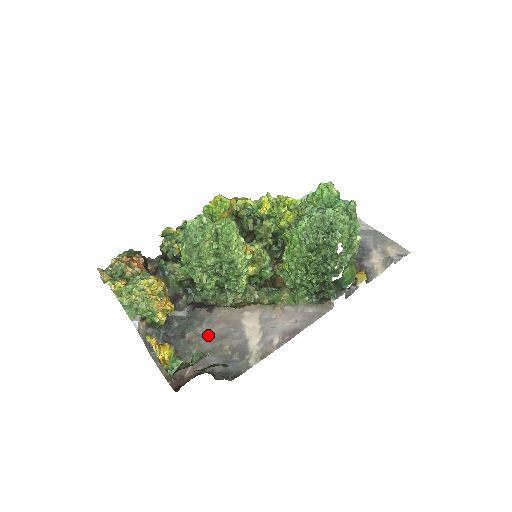
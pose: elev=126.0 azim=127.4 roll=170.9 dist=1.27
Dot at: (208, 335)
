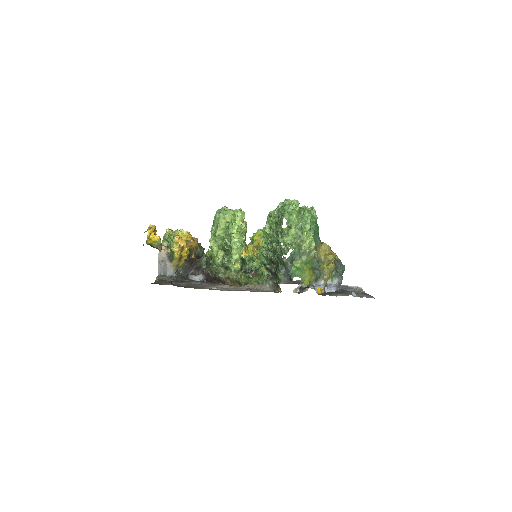
Dot at: (195, 284)
